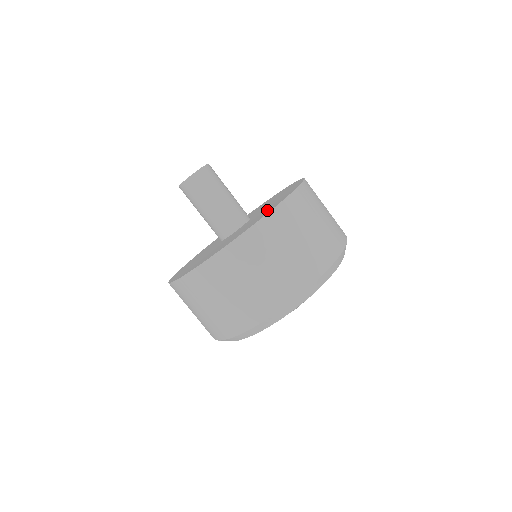
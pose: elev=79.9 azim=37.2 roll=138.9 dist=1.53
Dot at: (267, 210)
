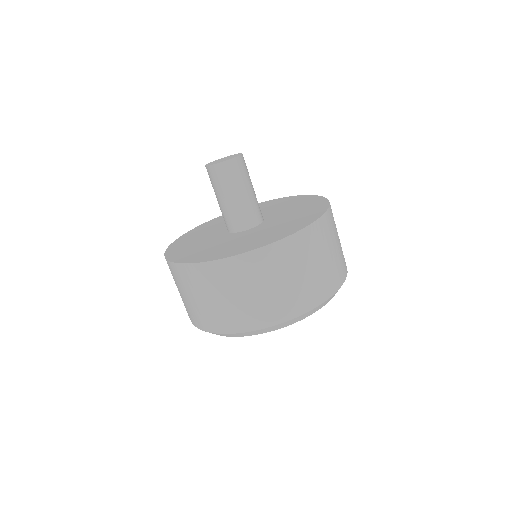
Dot at: (259, 240)
